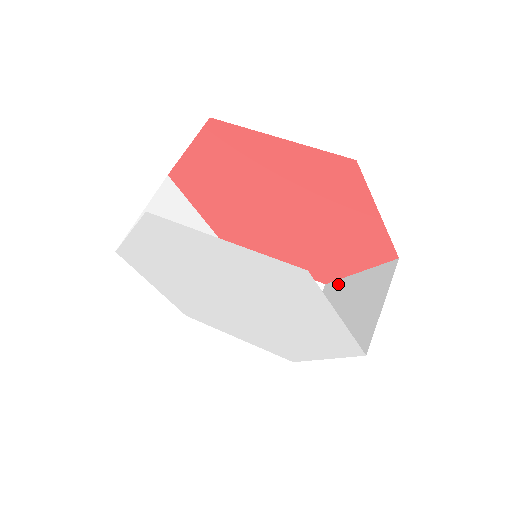
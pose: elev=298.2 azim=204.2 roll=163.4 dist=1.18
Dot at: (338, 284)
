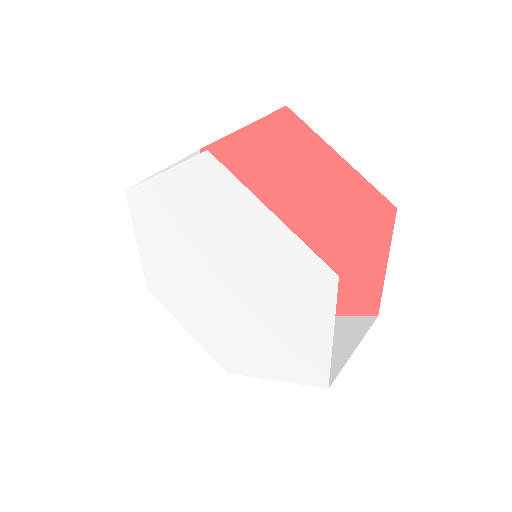
Dot at: occluded
